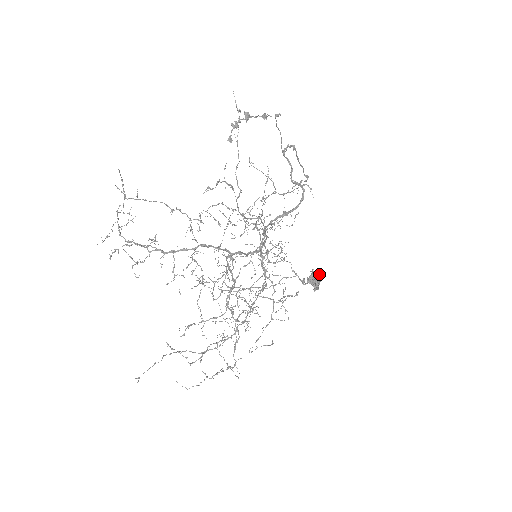
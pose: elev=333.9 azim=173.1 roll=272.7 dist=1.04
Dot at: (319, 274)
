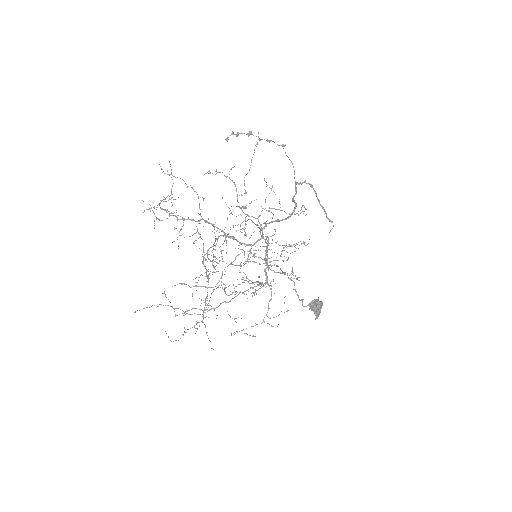
Dot at: (319, 301)
